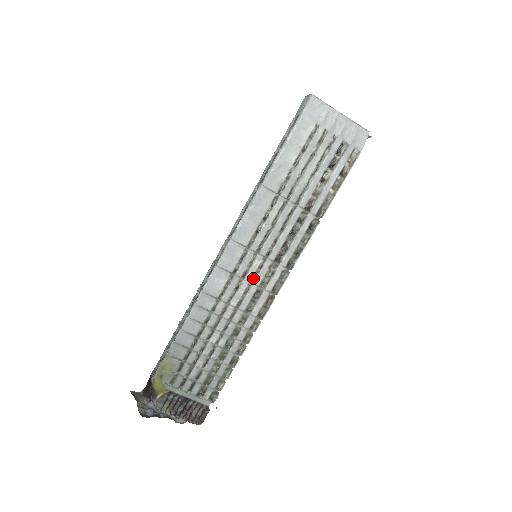
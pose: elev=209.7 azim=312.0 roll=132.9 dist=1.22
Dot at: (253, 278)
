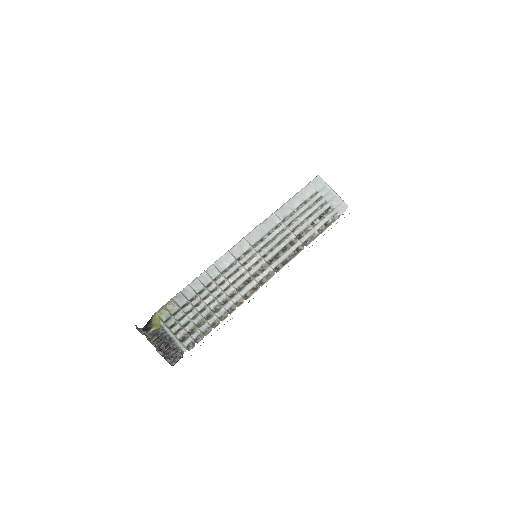
Dot at: (249, 268)
